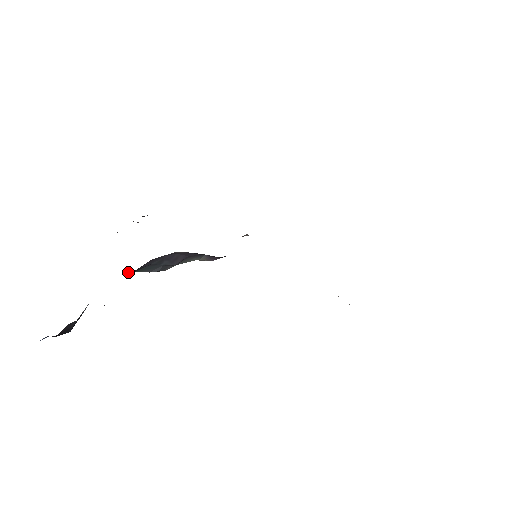
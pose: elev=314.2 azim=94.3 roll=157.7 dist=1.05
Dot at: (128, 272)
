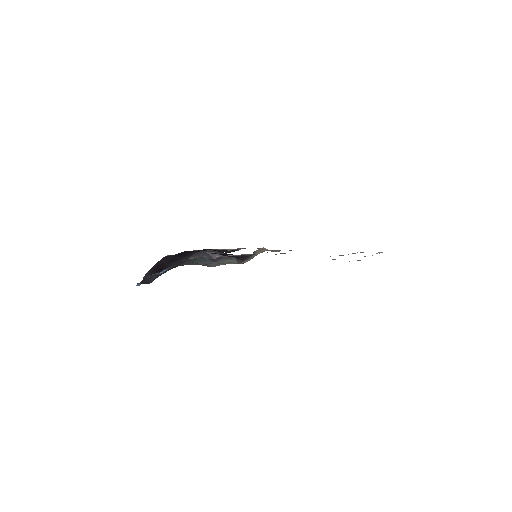
Dot at: (191, 262)
